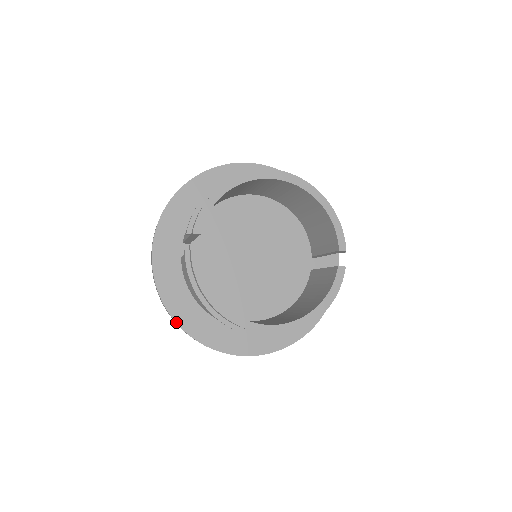
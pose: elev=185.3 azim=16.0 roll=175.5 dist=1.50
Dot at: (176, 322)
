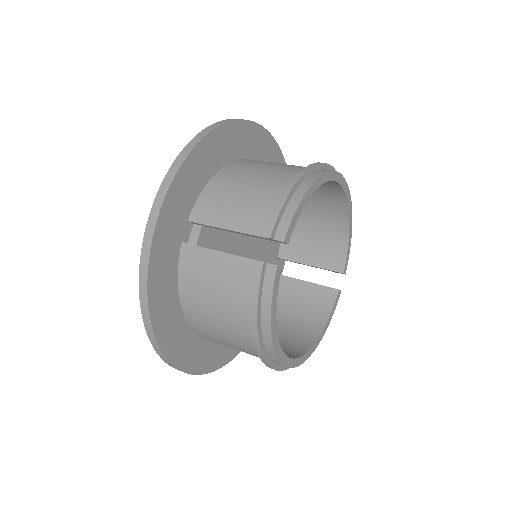
Dot at: (156, 337)
